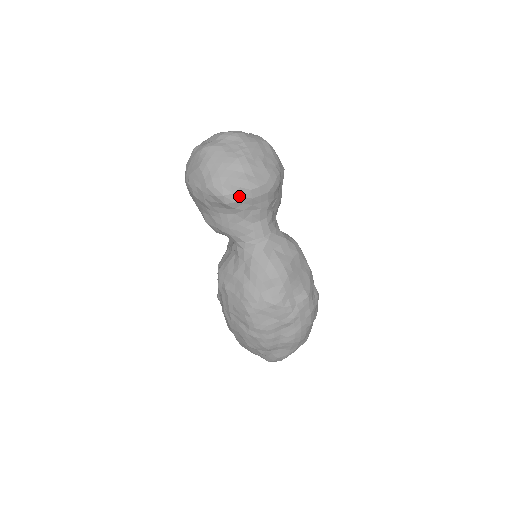
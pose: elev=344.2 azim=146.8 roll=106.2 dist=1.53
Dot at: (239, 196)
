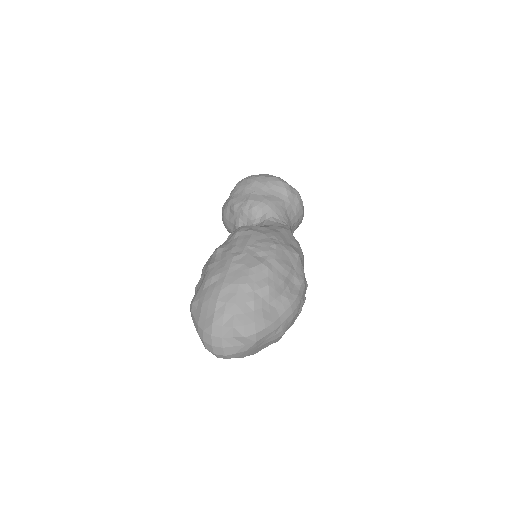
Dot at: (295, 193)
